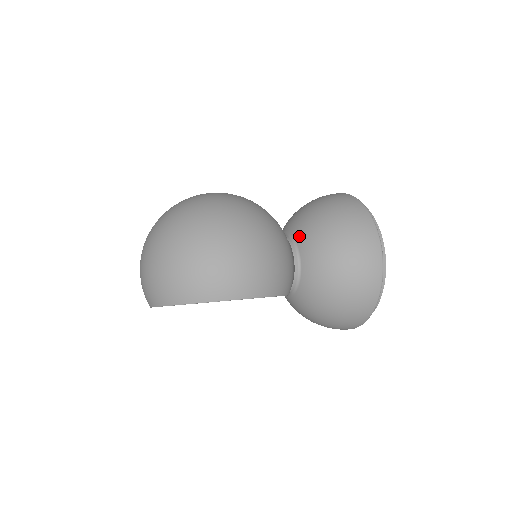
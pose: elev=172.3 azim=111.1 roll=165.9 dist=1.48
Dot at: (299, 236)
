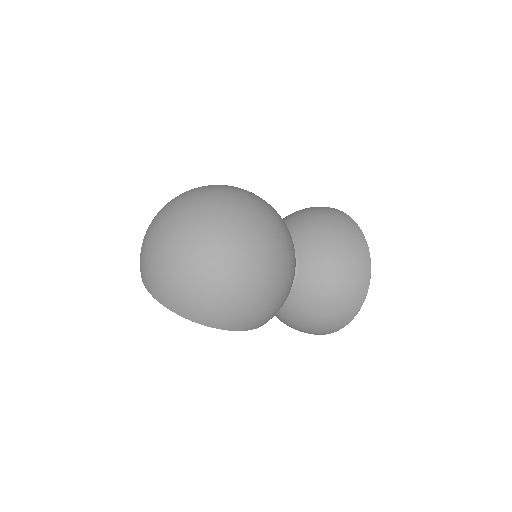
Dot at: (304, 260)
